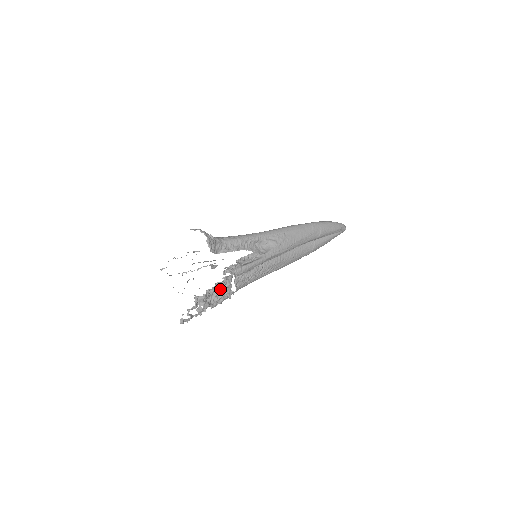
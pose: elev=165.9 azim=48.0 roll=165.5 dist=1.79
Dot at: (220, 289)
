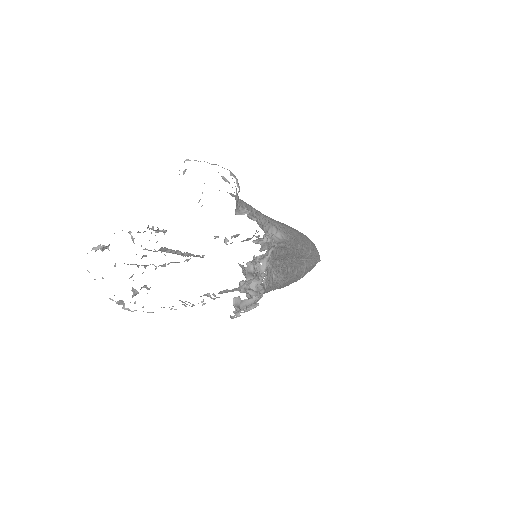
Dot at: (254, 274)
